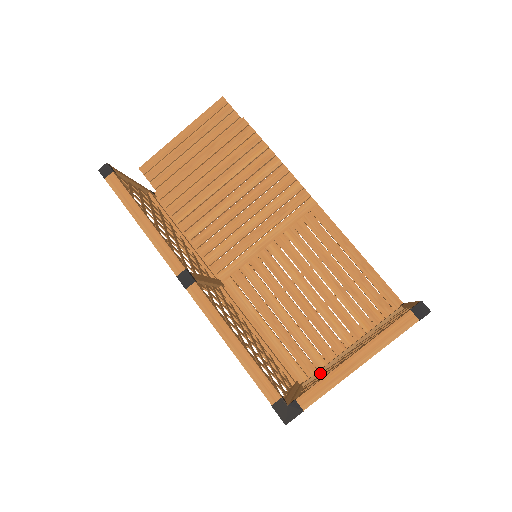
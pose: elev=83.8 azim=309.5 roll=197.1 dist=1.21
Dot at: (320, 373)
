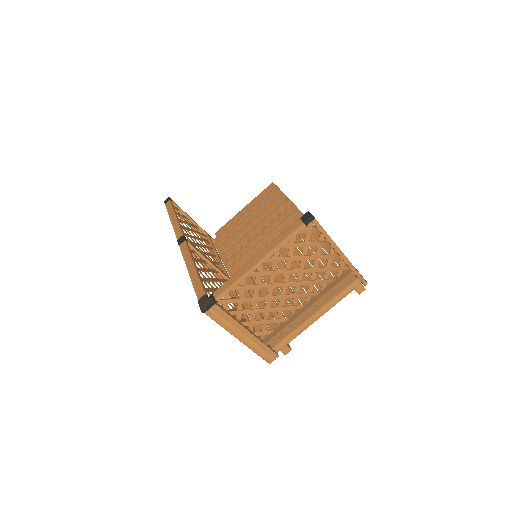
Dot at: (276, 327)
